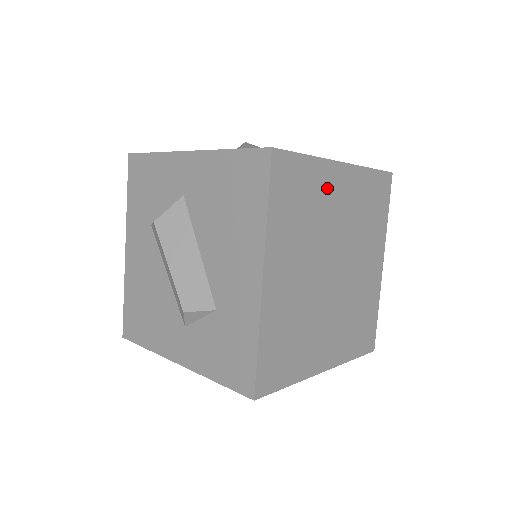
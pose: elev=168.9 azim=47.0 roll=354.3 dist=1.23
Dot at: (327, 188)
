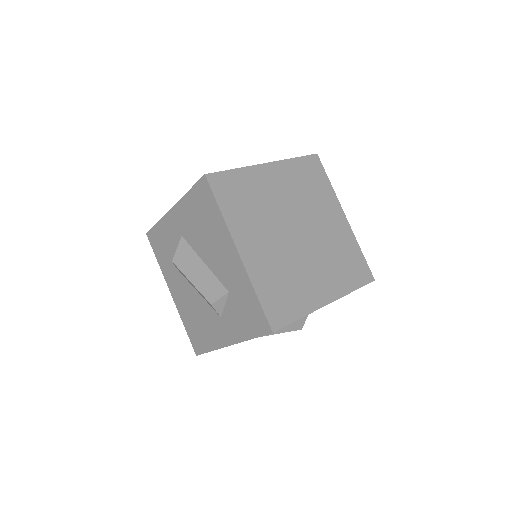
Dot at: (262, 183)
